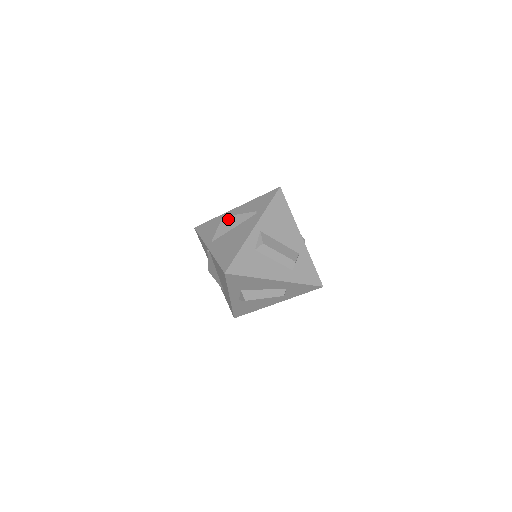
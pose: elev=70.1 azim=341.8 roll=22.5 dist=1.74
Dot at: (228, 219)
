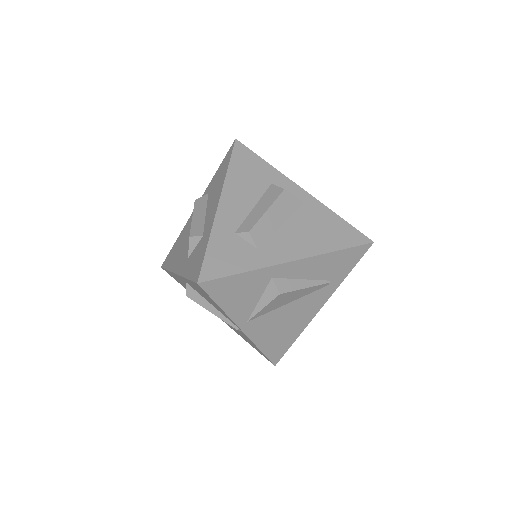
Dot at: (287, 296)
